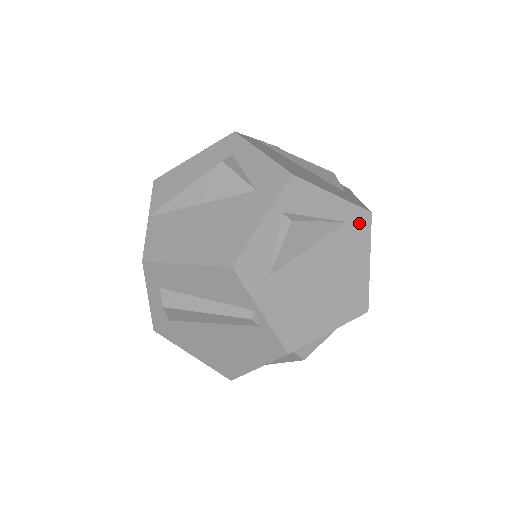
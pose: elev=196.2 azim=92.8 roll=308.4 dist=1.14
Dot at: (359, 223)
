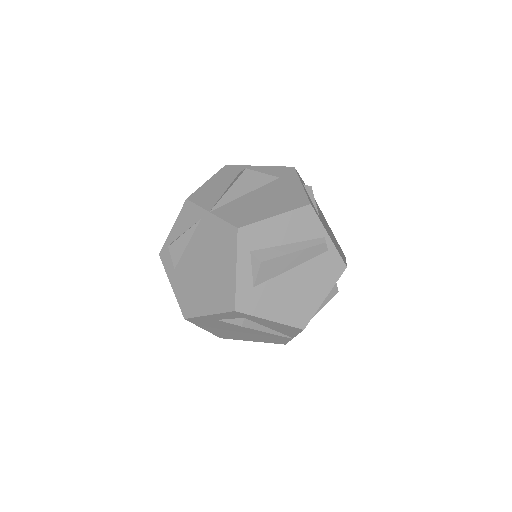
Dot at: (318, 206)
